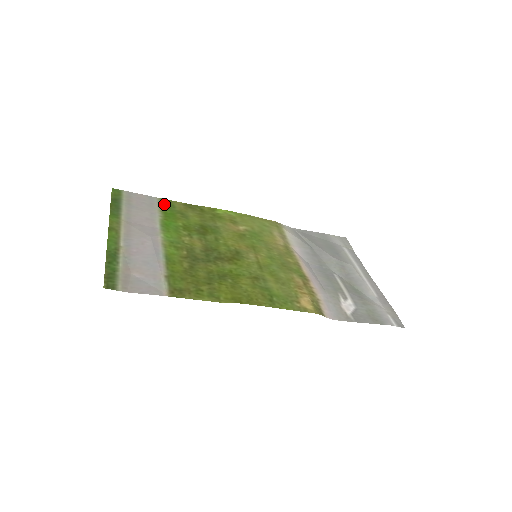
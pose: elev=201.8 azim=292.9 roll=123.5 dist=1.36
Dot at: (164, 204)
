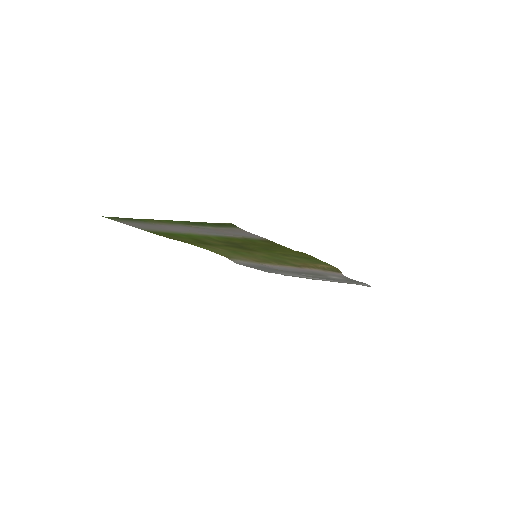
Dot at: (153, 231)
